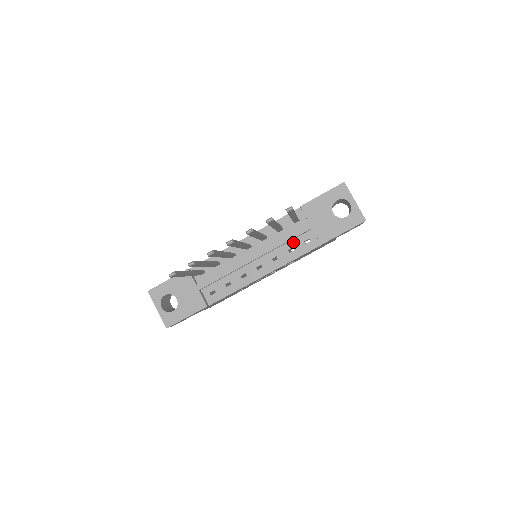
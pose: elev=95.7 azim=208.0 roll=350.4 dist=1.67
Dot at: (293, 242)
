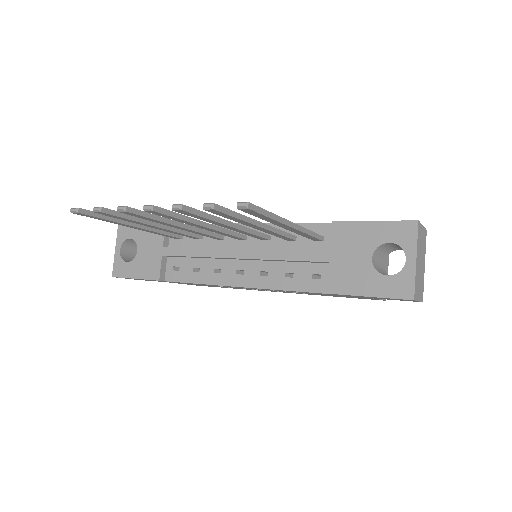
Dot at: (298, 266)
